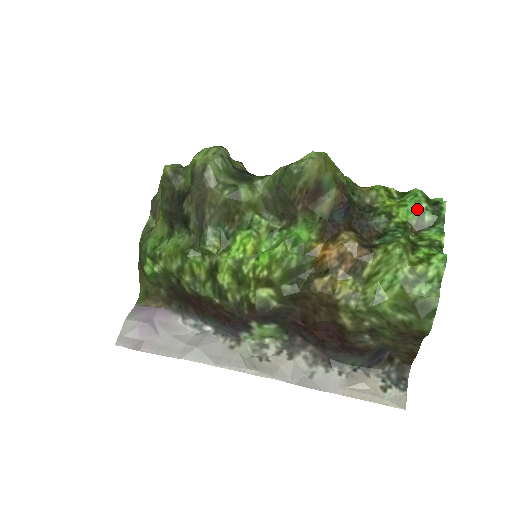
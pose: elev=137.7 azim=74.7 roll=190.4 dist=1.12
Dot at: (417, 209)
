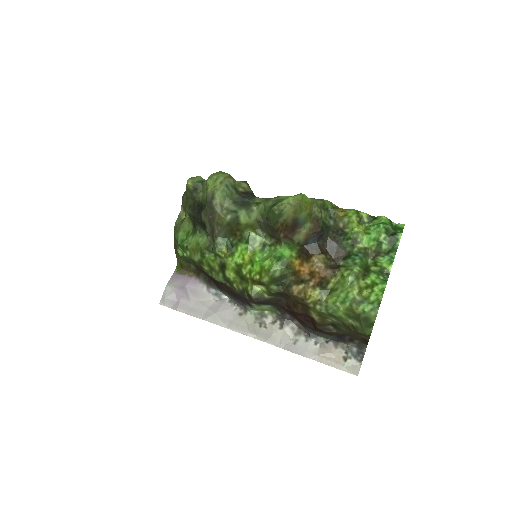
Dot at: (377, 238)
